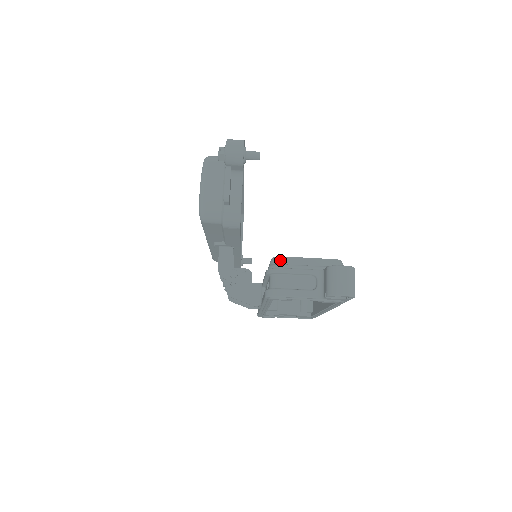
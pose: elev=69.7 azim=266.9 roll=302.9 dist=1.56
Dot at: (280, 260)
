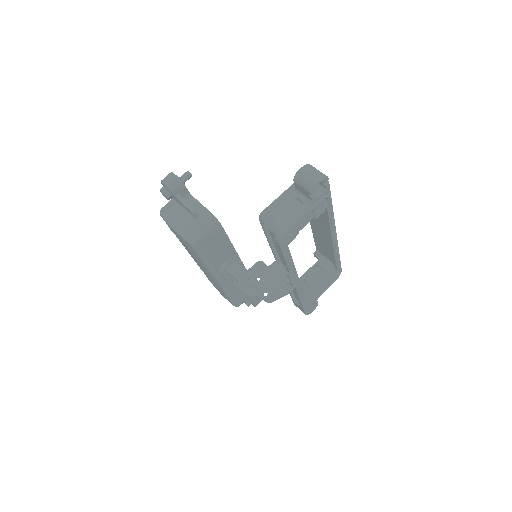
Dot at: (264, 213)
